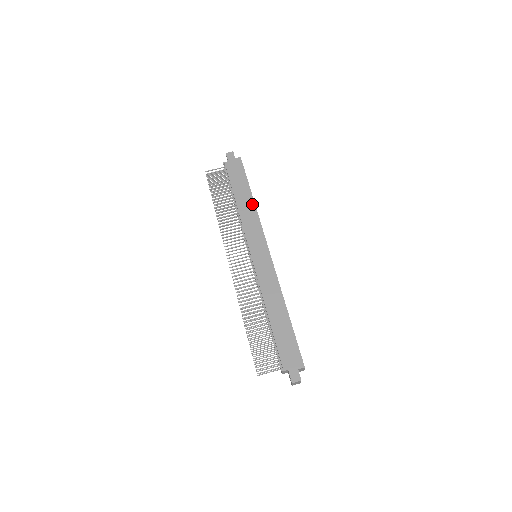
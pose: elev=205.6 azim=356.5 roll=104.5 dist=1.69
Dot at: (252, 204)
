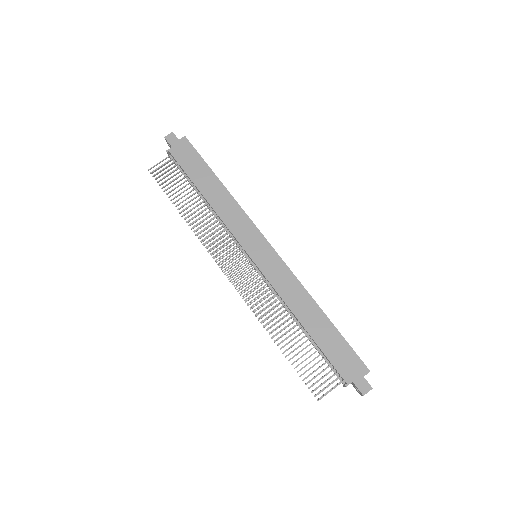
Dot at: (225, 193)
